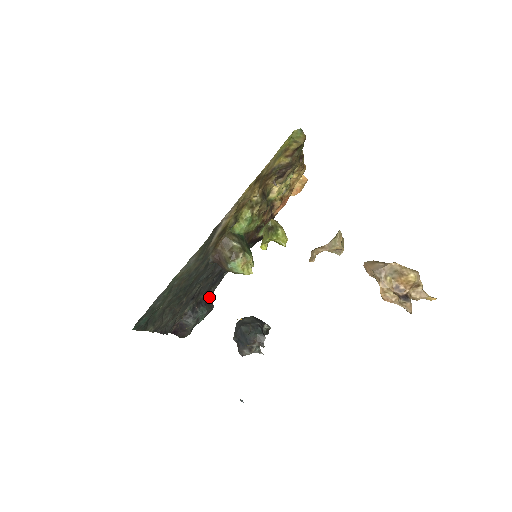
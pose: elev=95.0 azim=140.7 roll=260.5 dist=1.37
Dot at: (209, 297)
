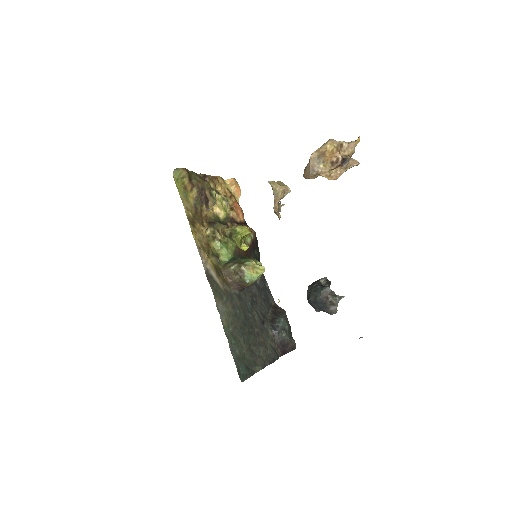
Dot at: (276, 309)
